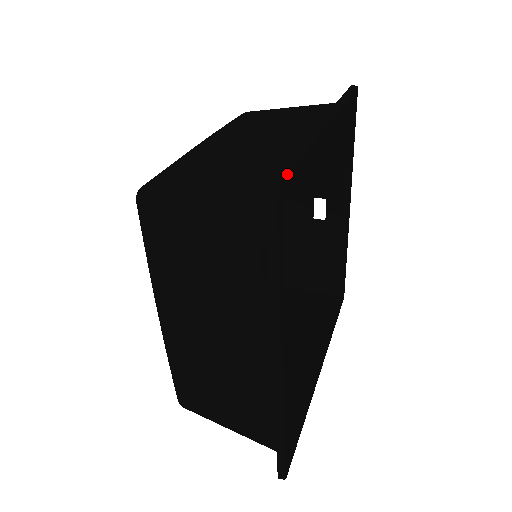
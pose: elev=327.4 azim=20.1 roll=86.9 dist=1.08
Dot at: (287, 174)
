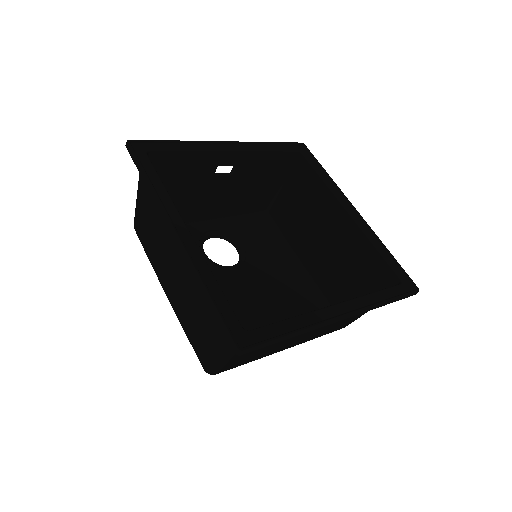
Dot at: (229, 333)
